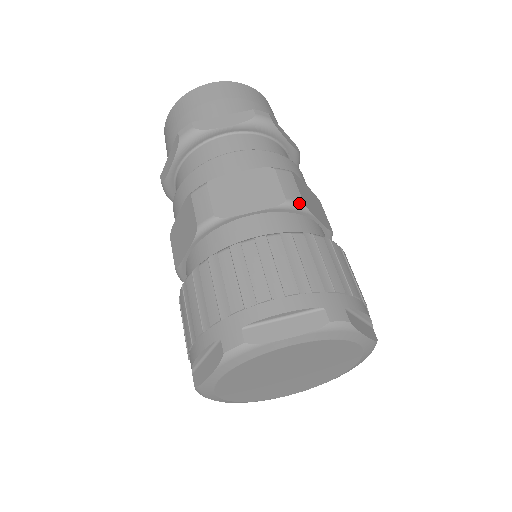
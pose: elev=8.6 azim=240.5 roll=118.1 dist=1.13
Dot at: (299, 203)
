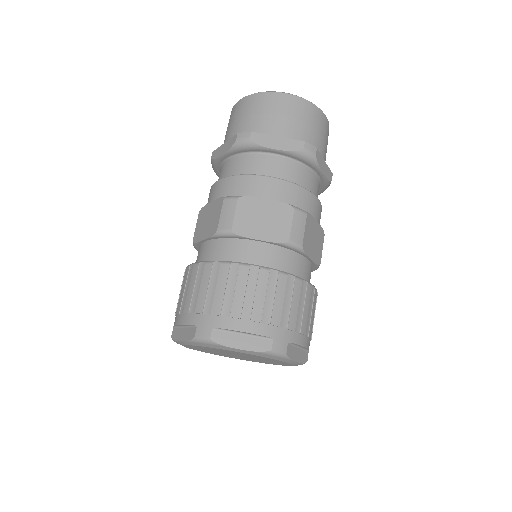
Dot at: (298, 246)
